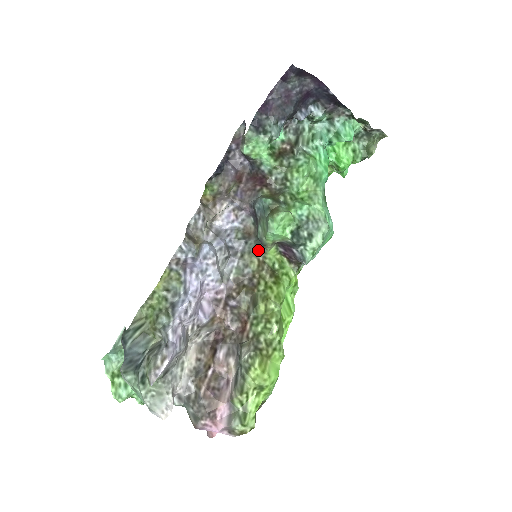
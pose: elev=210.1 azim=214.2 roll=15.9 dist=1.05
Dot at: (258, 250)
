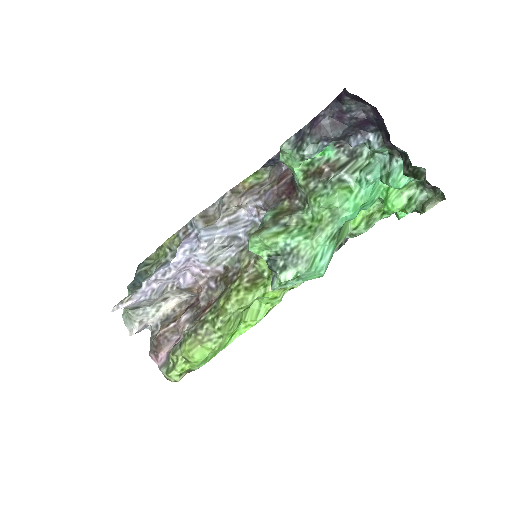
Dot at: occluded
